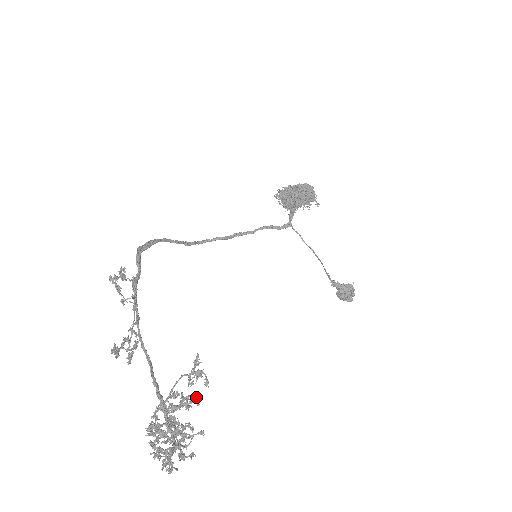
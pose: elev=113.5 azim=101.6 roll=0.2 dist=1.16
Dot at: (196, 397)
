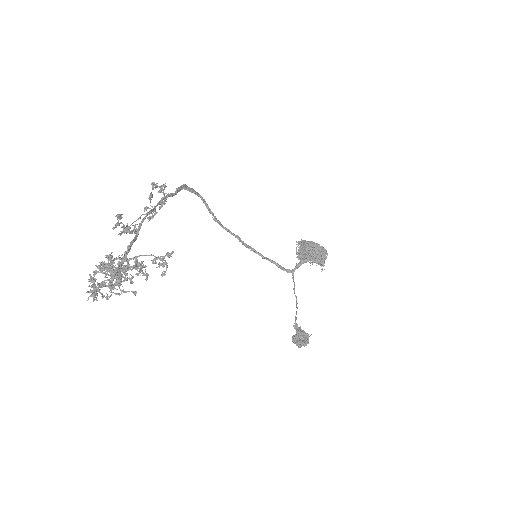
Dot at: occluded
